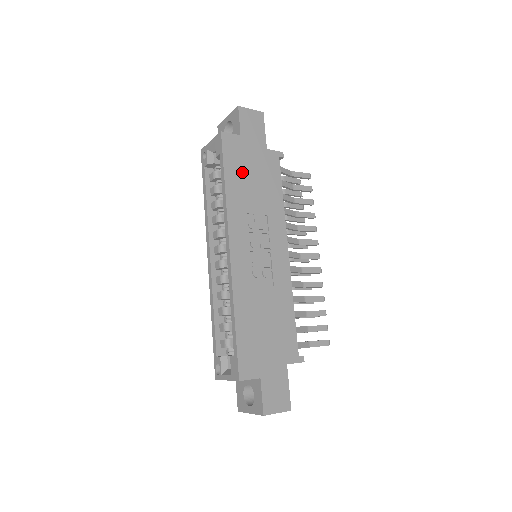
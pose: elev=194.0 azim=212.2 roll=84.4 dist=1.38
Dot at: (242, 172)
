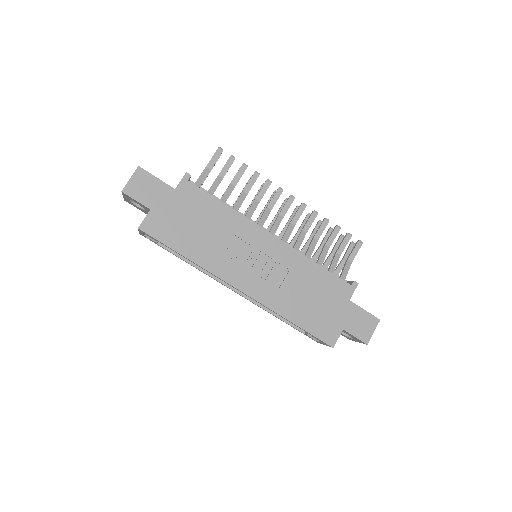
Dot at: (183, 232)
